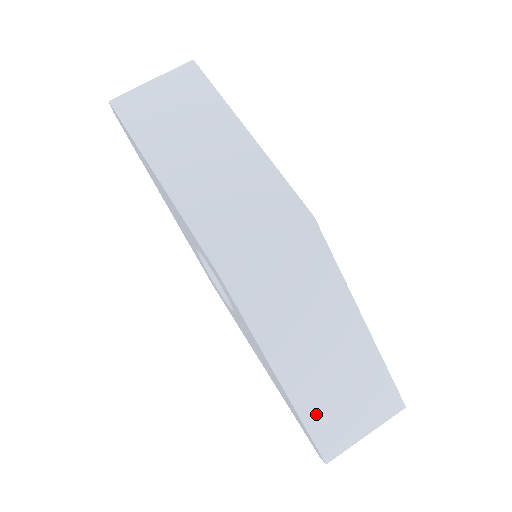
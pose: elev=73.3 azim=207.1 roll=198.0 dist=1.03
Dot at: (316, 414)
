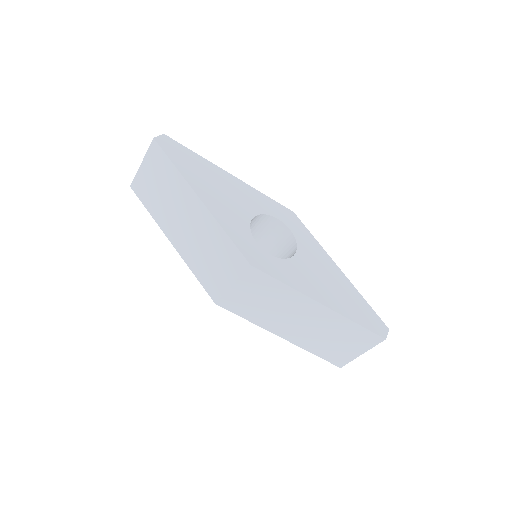
Dot at: (318, 349)
